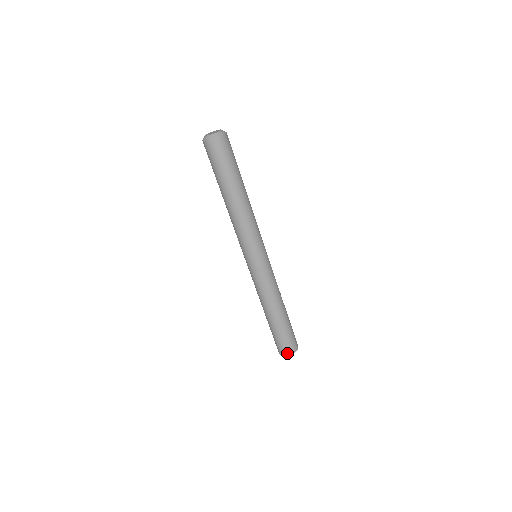
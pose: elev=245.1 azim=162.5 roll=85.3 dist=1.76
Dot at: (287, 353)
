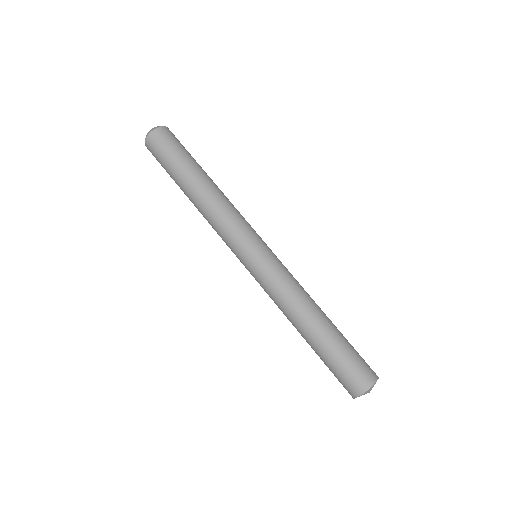
Dot at: (371, 379)
